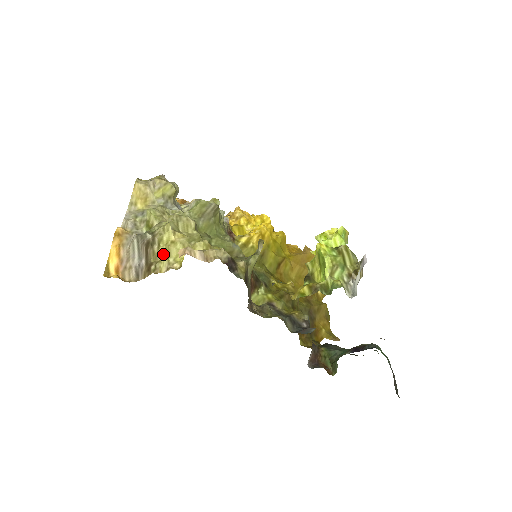
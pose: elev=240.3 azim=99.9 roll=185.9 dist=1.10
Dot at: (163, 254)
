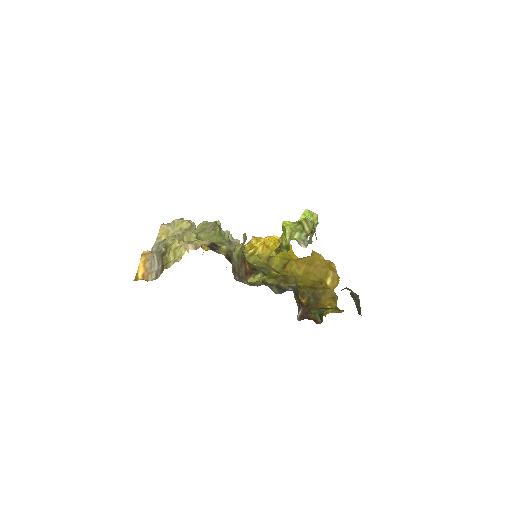
Dot at: (172, 257)
